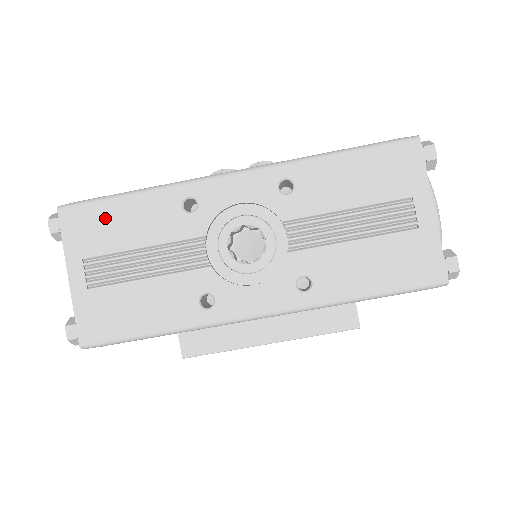
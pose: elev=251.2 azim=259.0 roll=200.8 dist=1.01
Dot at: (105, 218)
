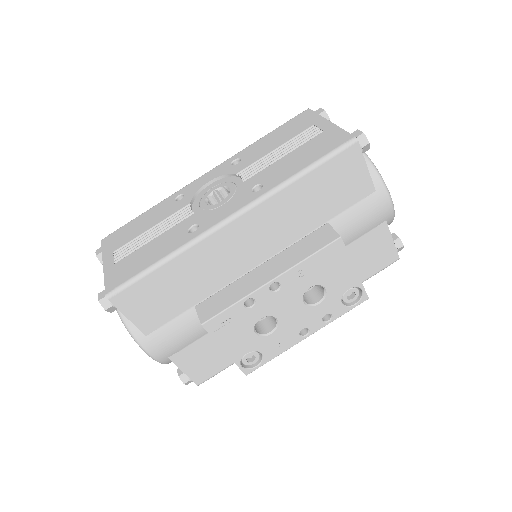
Dot at: (129, 228)
